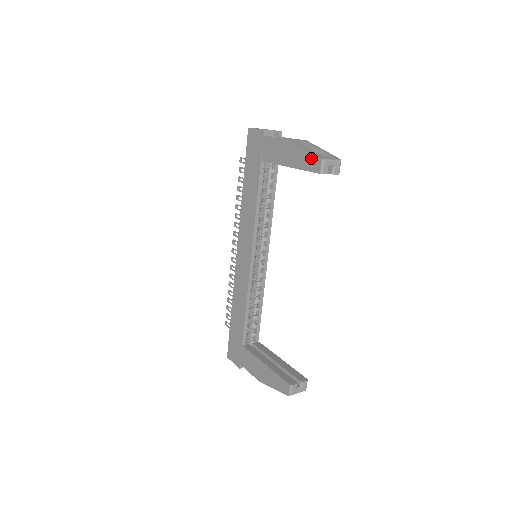
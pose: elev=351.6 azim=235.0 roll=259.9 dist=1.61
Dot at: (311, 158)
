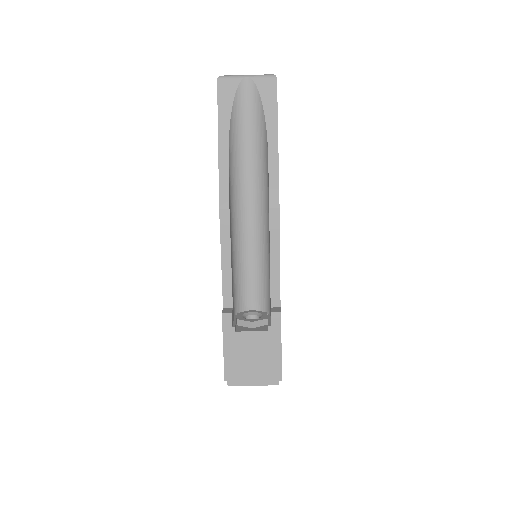
Dot at: occluded
